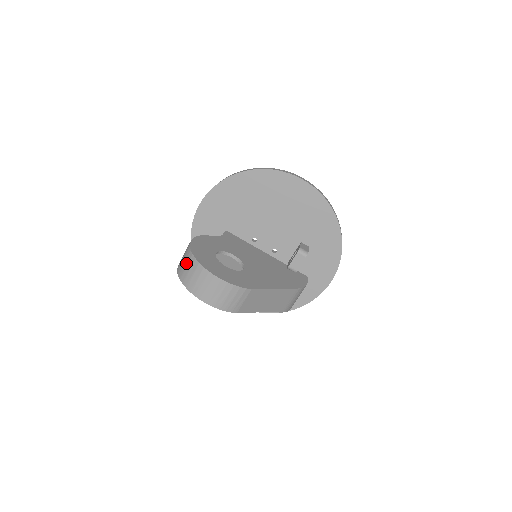
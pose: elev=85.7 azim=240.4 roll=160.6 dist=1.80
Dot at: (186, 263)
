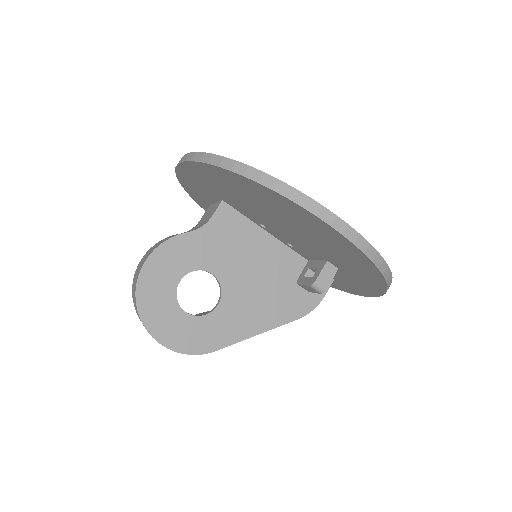
Dot at: occluded
